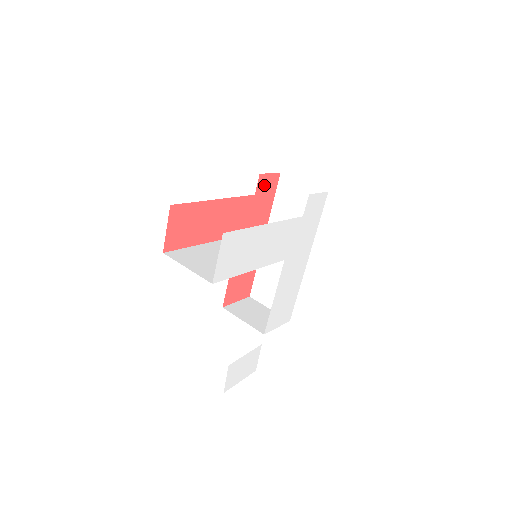
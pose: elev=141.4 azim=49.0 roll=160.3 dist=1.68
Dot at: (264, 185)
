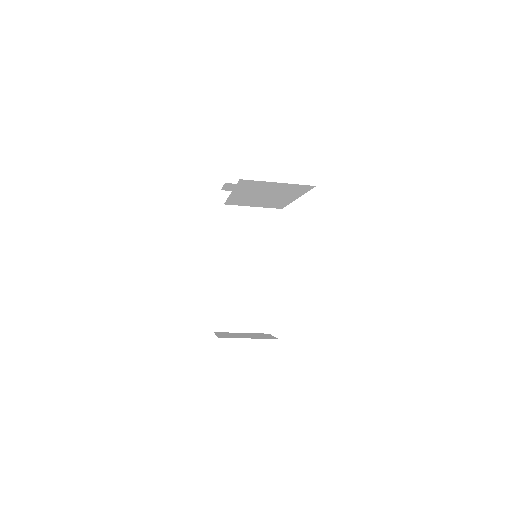
Dot at: occluded
